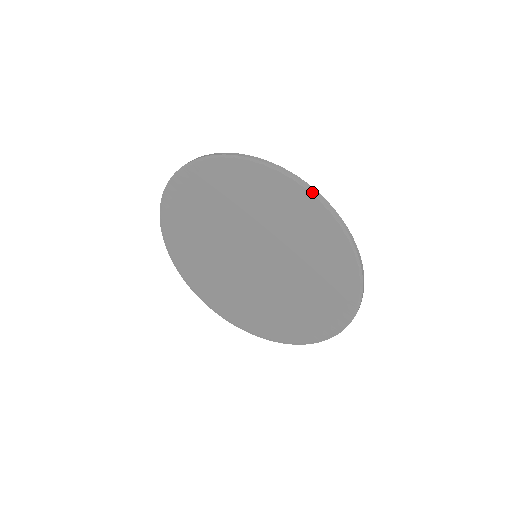
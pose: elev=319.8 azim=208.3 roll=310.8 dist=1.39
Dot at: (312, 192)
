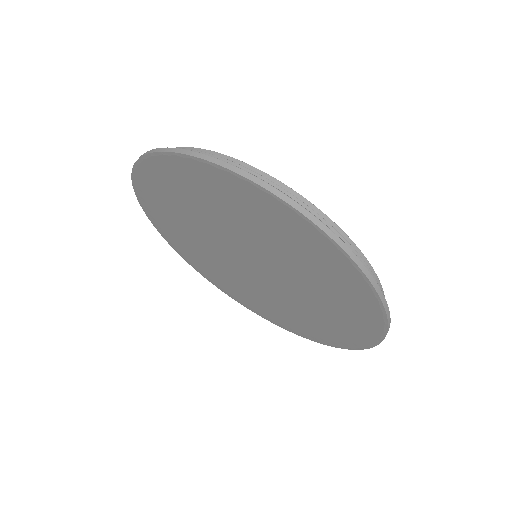
Dot at: (300, 214)
